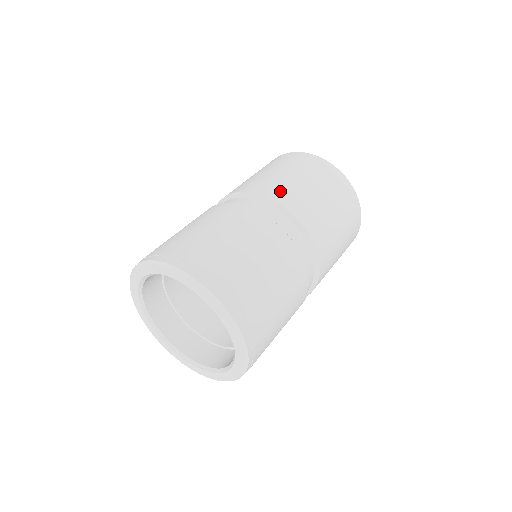
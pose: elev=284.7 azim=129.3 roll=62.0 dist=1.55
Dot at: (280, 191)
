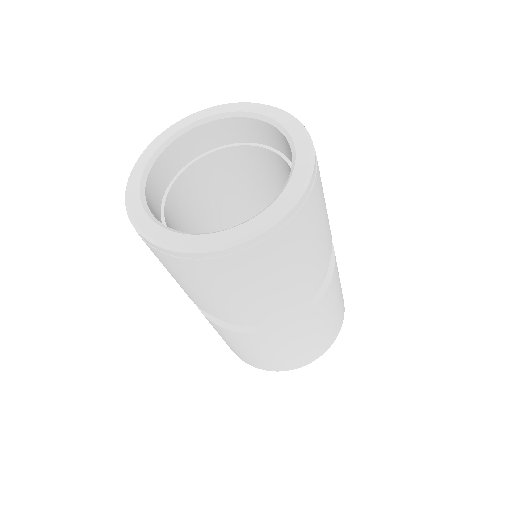
Dot at: occluded
